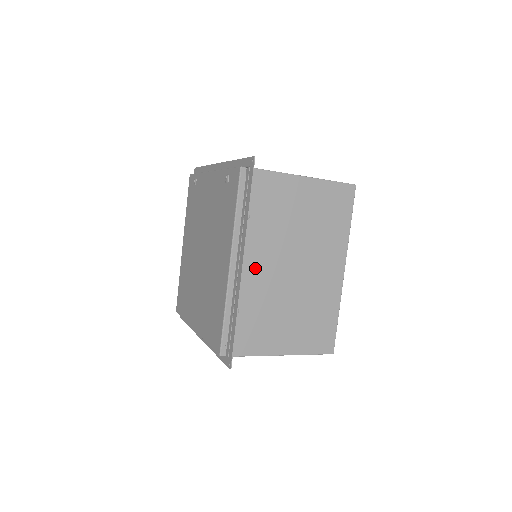
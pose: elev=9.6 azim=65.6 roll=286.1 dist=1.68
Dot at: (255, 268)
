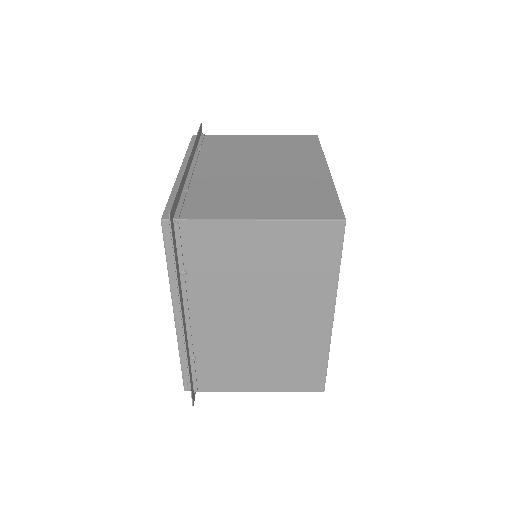
Dot at: (206, 321)
